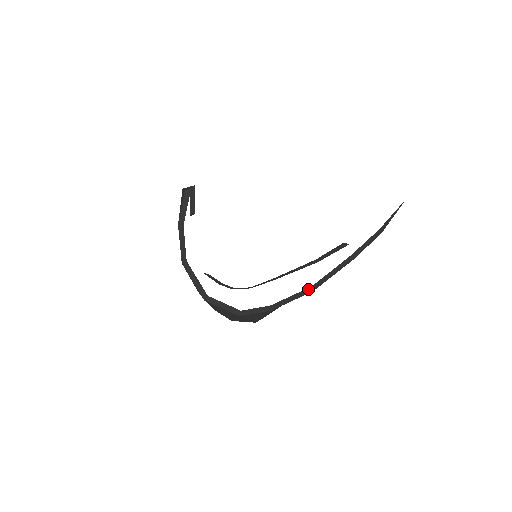
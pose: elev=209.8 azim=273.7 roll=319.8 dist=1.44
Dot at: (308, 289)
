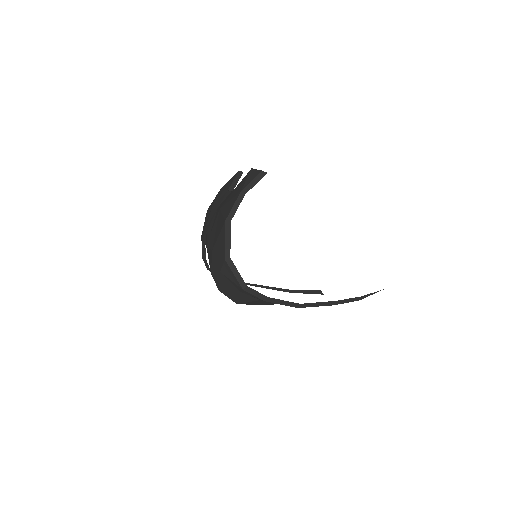
Dot at: (297, 304)
